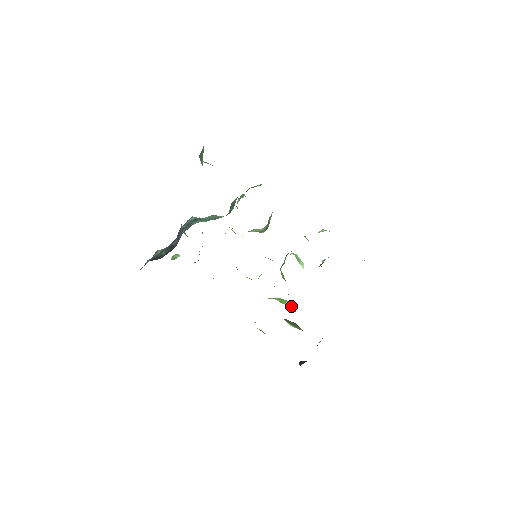
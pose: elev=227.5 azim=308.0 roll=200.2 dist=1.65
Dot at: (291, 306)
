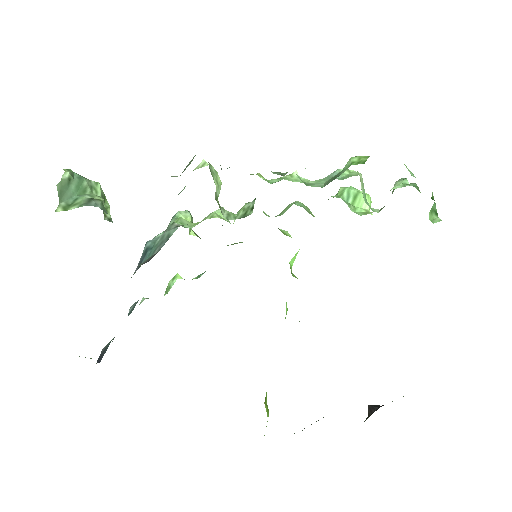
Dot at: occluded
